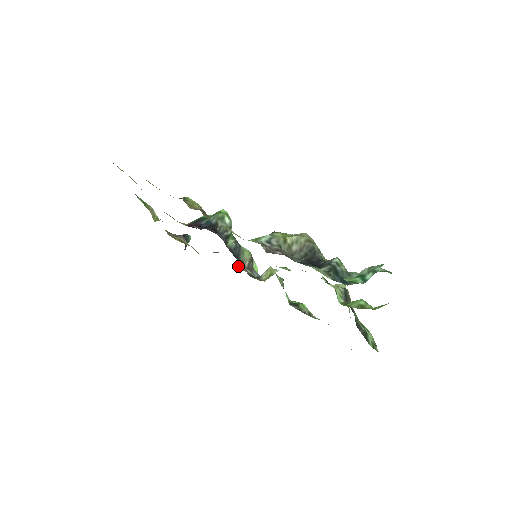
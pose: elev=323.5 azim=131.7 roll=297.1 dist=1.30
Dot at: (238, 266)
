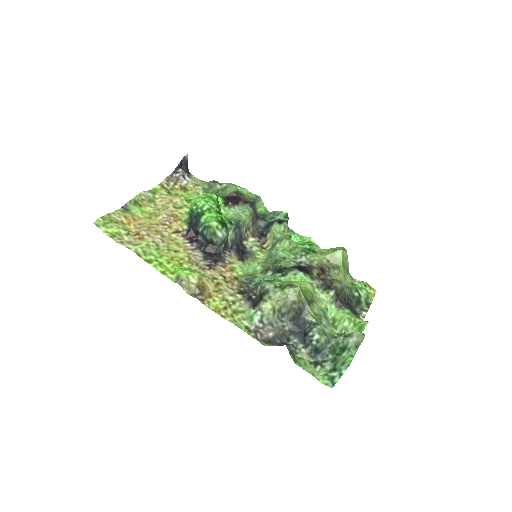
Dot at: (244, 240)
